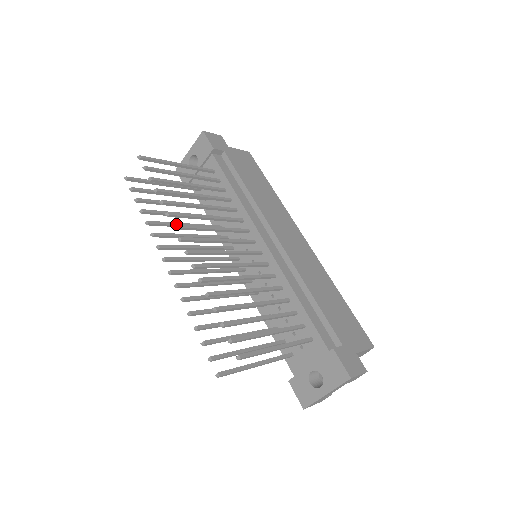
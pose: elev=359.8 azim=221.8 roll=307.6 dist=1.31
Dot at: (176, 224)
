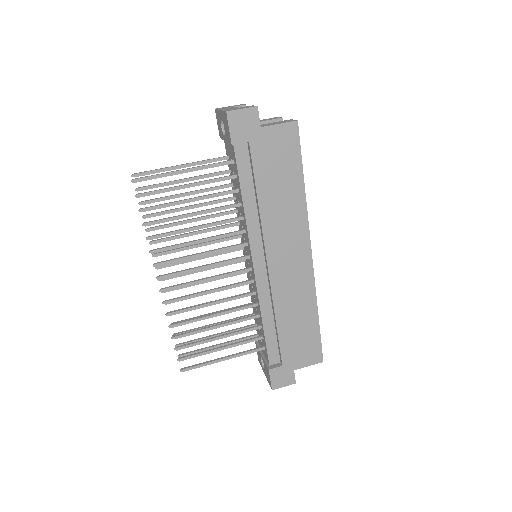
Dot at: (157, 263)
